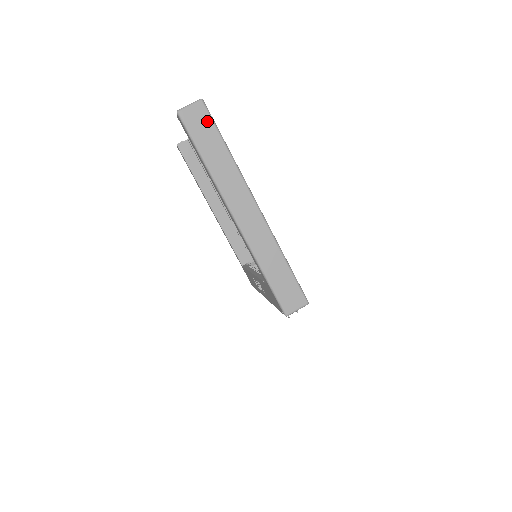
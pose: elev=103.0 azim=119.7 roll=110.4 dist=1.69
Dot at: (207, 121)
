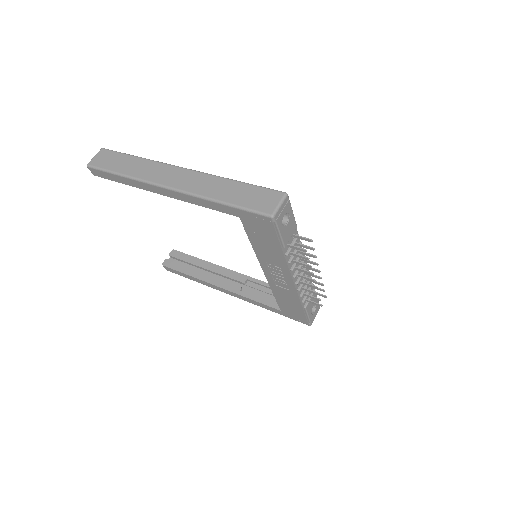
Dot at: (112, 154)
